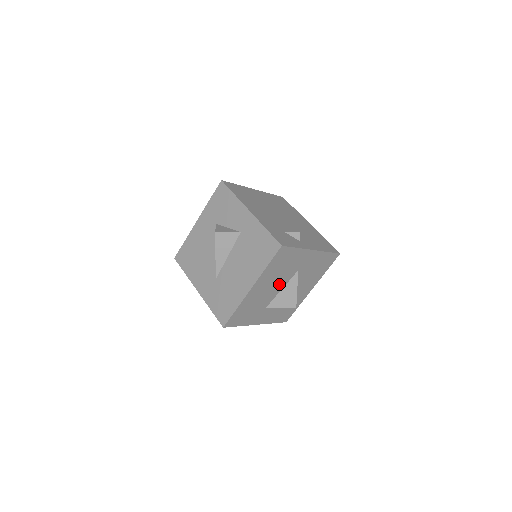
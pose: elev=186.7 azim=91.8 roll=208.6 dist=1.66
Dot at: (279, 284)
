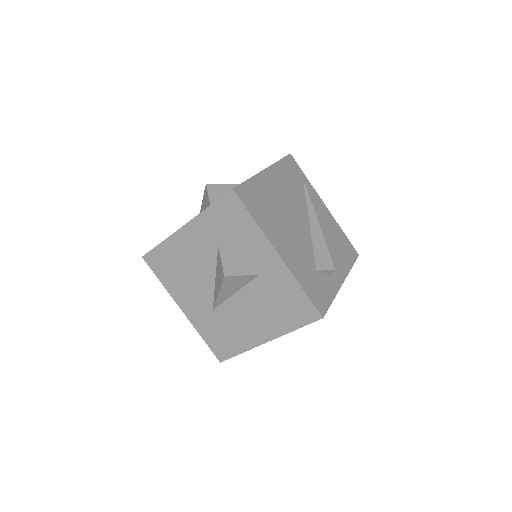
Dot at: occluded
